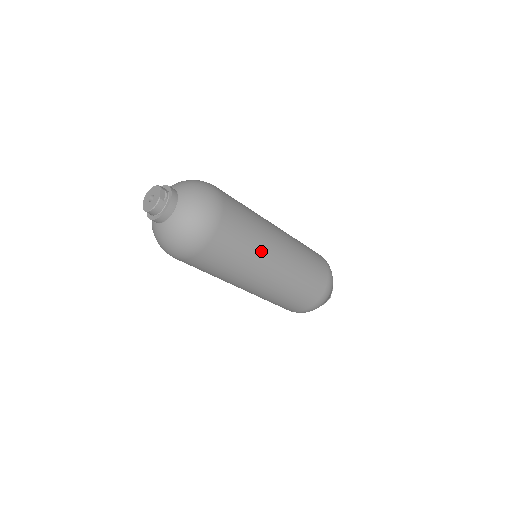
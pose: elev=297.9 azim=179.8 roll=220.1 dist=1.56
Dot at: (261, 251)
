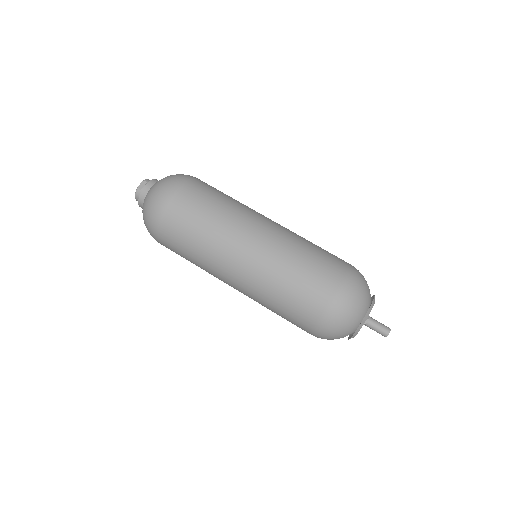
Dot at: (217, 240)
